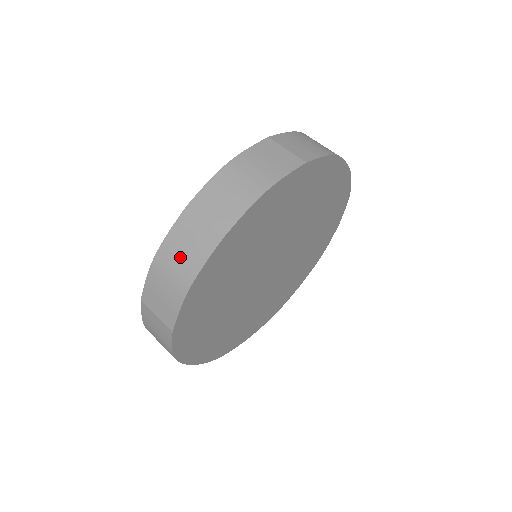
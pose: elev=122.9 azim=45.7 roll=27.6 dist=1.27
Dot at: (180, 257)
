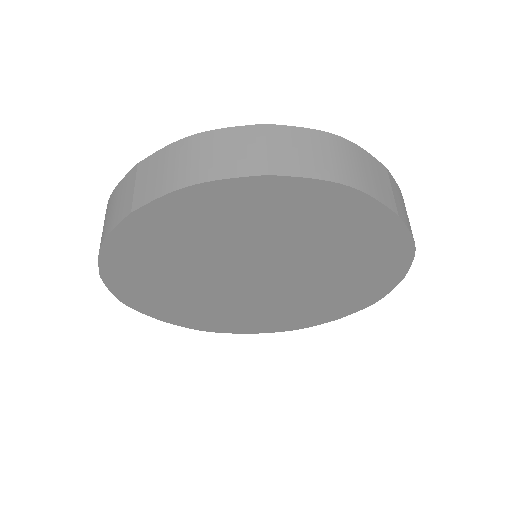
Dot at: (111, 210)
